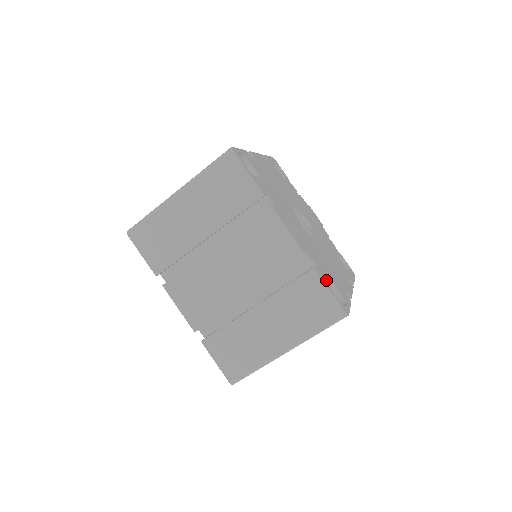
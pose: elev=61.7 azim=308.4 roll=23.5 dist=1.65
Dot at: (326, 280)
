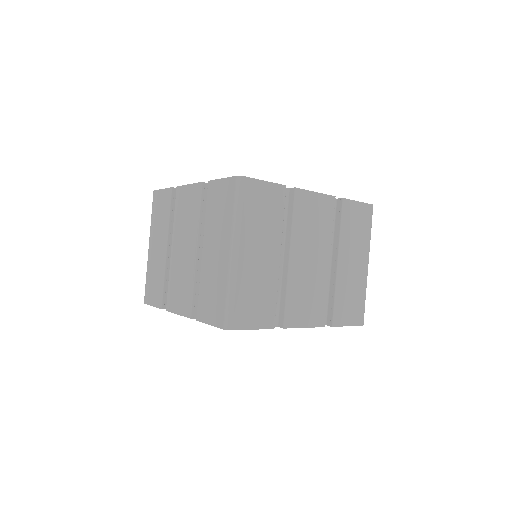
Dot at: occluded
